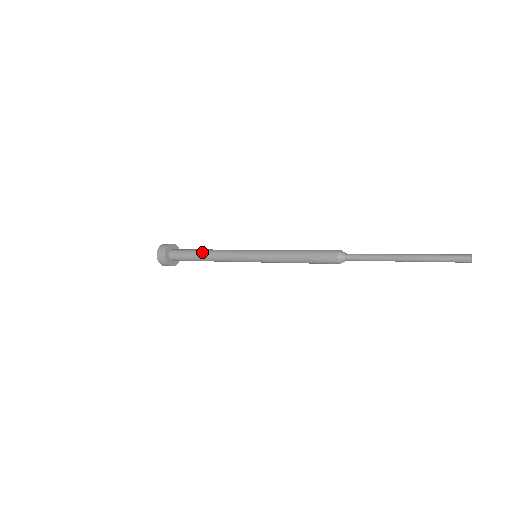
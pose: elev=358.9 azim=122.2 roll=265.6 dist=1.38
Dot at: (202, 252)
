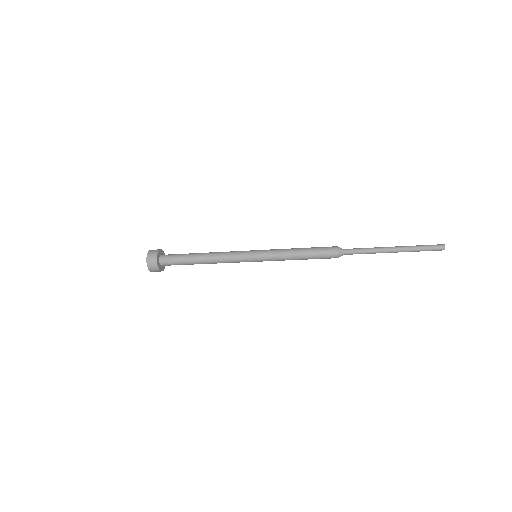
Dot at: (199, 253)
